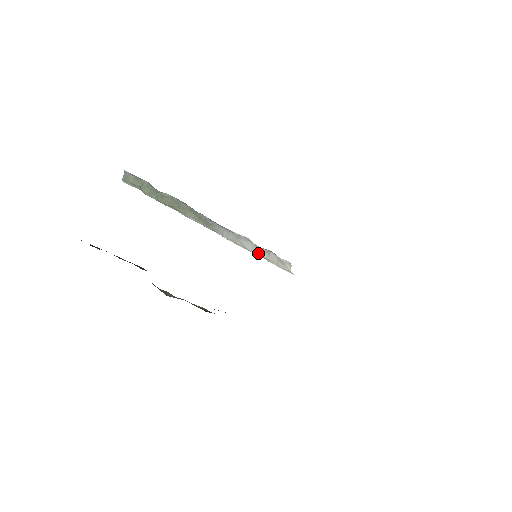
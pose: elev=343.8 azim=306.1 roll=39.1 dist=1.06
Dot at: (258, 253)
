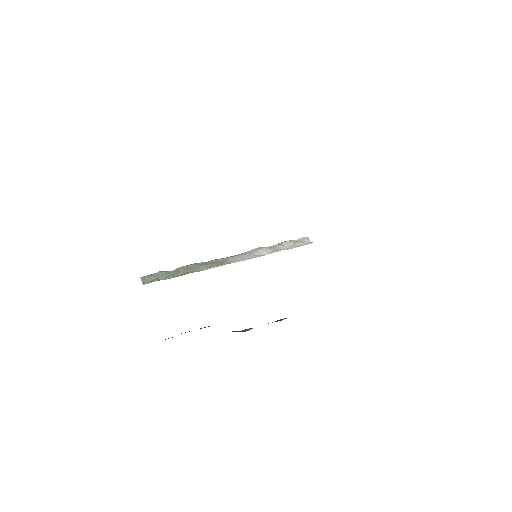
Dot at: (273, 251)
